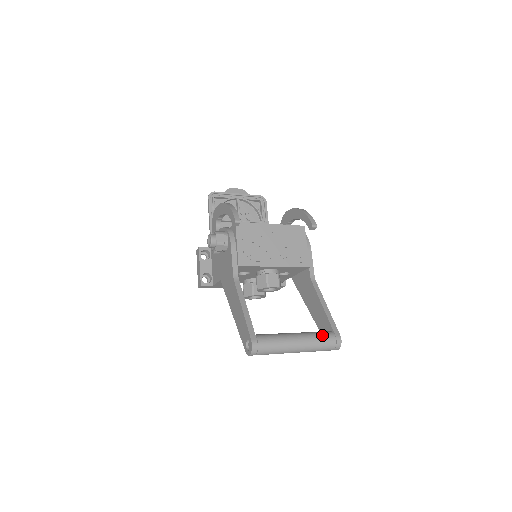
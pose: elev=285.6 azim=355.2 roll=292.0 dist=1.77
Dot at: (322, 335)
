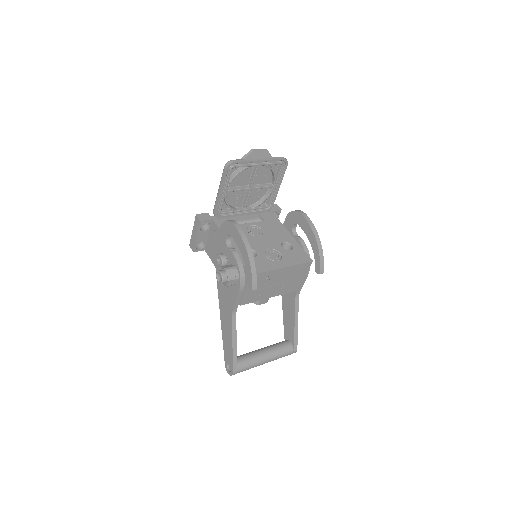
Dot at: (285, 353)
